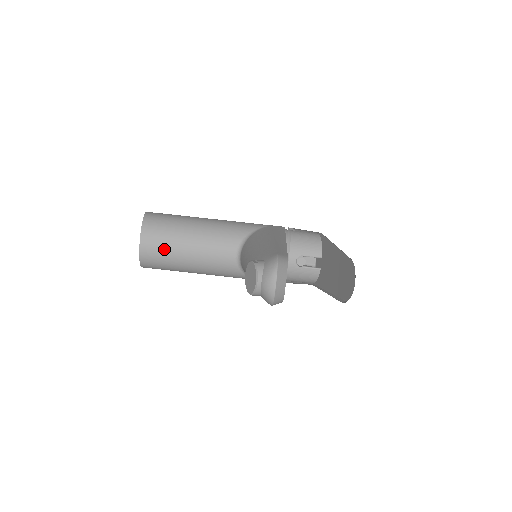
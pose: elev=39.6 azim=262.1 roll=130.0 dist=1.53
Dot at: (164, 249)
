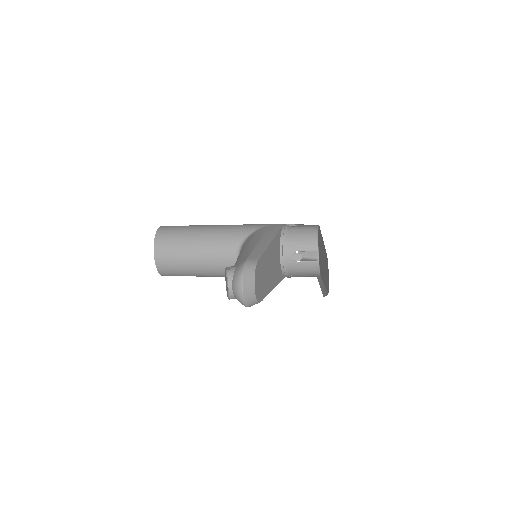
Dot at: (175, 259)
